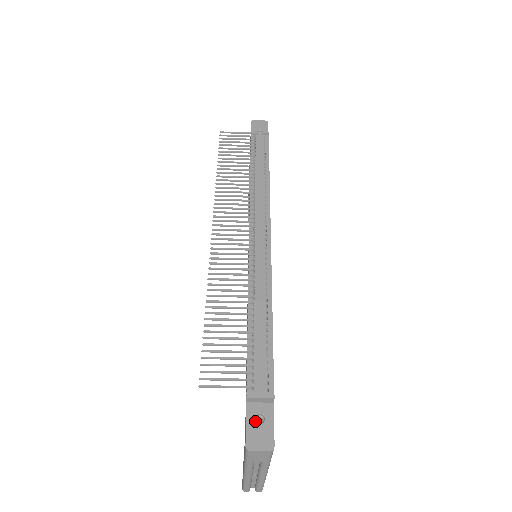
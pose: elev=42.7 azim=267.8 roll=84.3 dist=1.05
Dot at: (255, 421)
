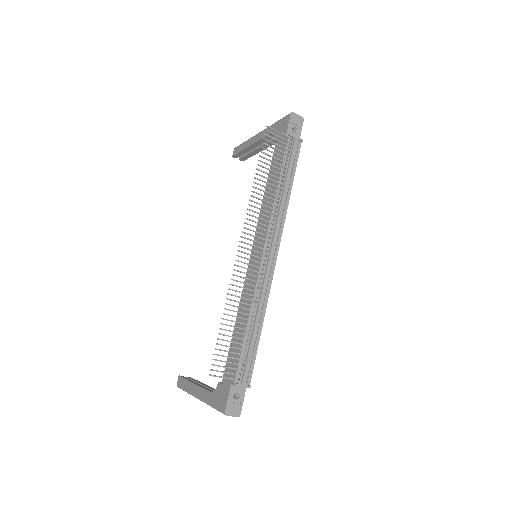
Dot at: (233, 397)
